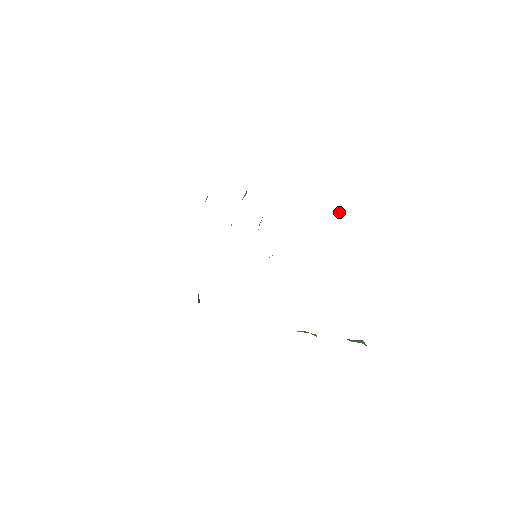
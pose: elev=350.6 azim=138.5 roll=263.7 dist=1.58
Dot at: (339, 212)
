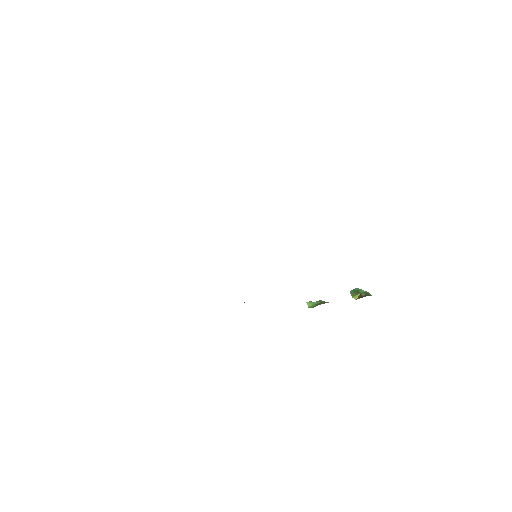
Dot at: occluded
